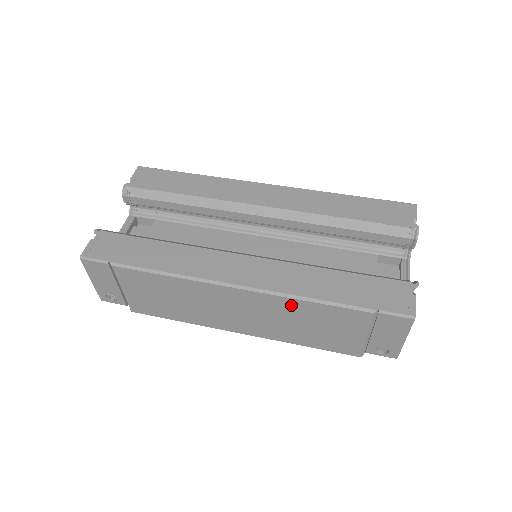
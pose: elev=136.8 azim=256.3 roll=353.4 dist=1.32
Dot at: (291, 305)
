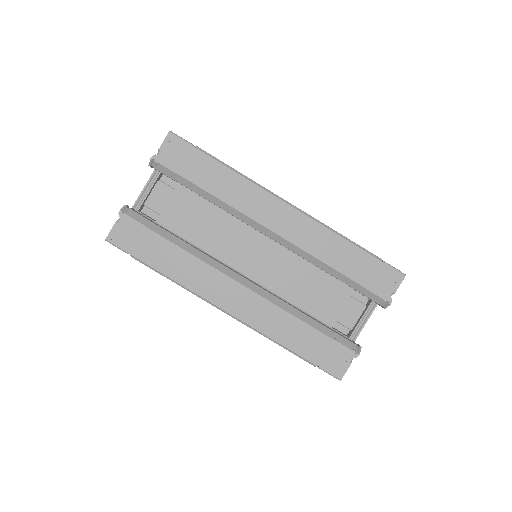
Dot at: occluded
